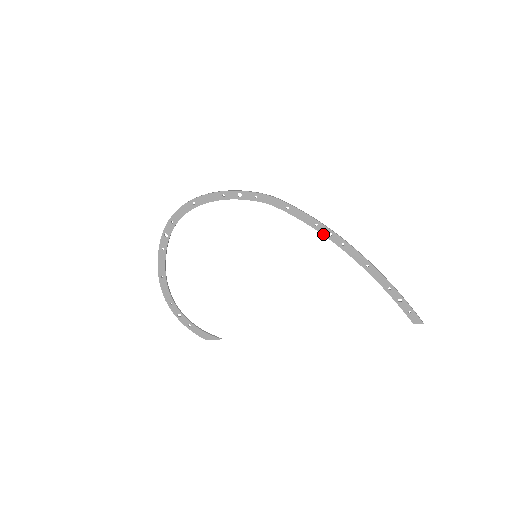
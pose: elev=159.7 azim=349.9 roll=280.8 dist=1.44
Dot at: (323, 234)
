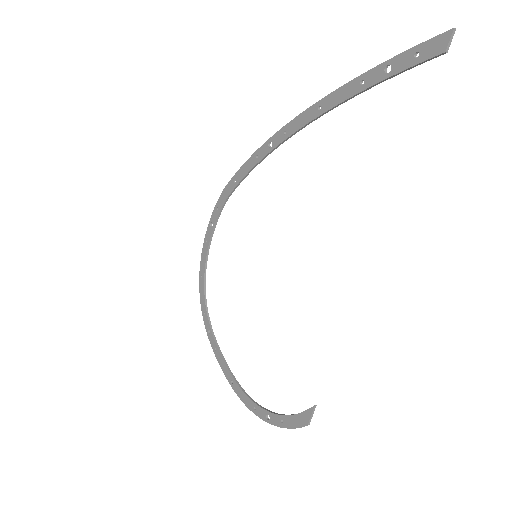
Dot at: (267, 154)
